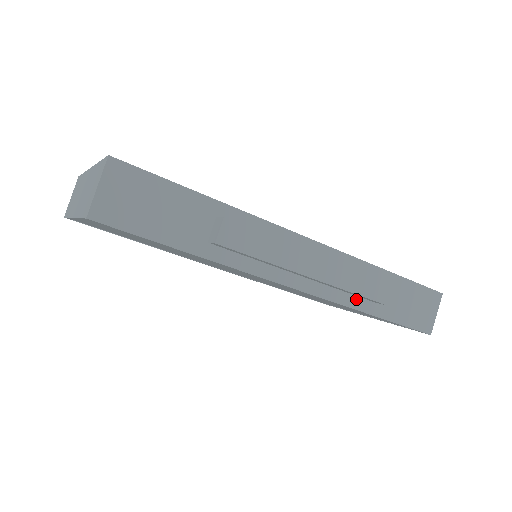
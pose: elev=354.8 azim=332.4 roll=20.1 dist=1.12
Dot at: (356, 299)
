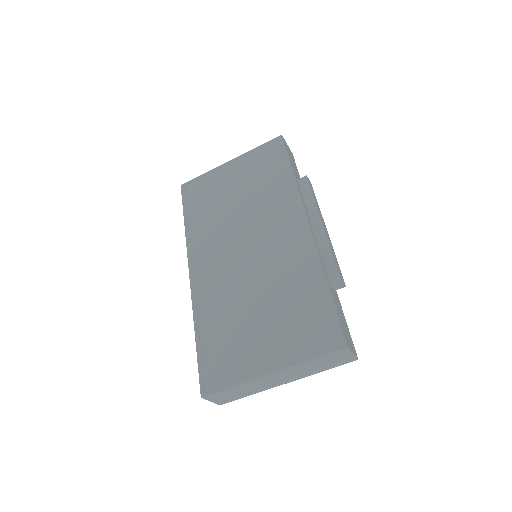
Dot at: (324, 267)
